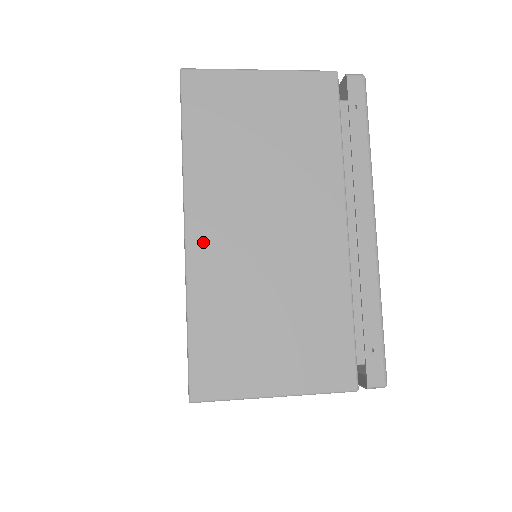
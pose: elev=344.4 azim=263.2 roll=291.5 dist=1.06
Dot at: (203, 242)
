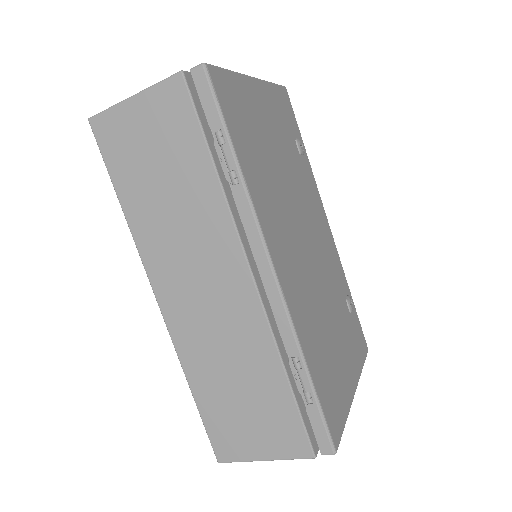
Dot at: occluded
